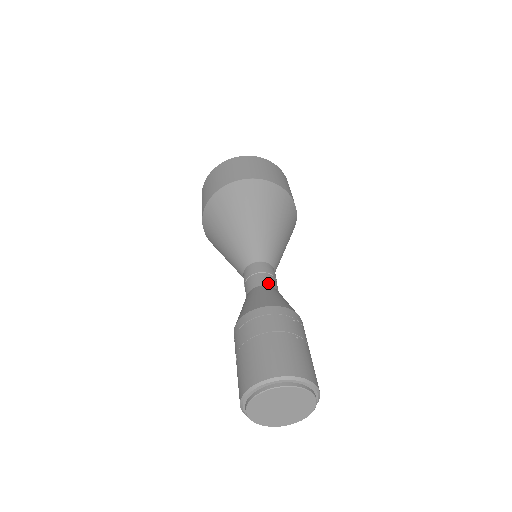
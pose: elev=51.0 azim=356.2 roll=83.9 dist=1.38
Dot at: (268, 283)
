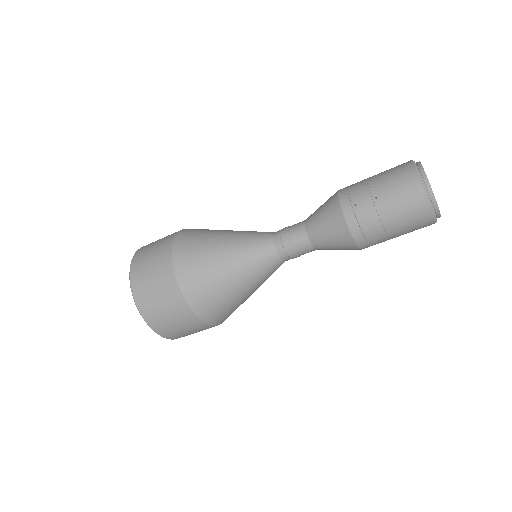
Dot at: occluded
